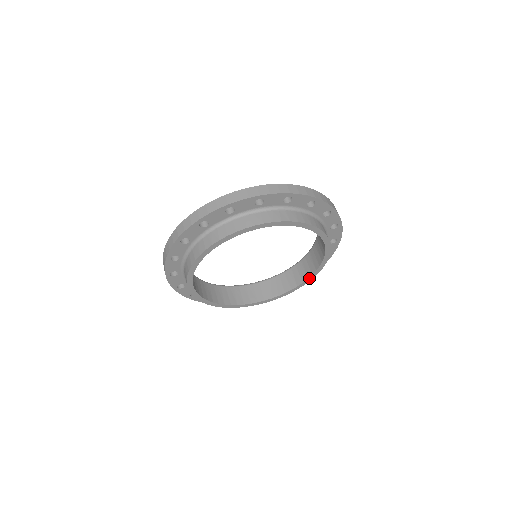
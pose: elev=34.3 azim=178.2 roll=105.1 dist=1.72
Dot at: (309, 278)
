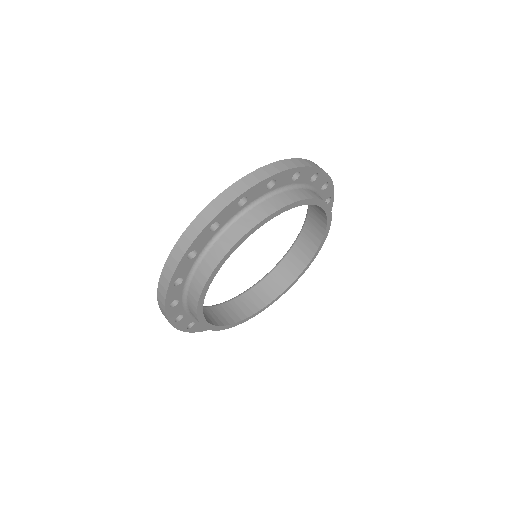
Dot at: (325, 234)
